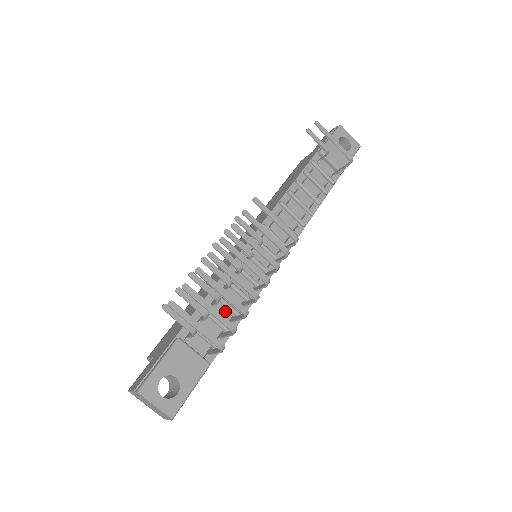
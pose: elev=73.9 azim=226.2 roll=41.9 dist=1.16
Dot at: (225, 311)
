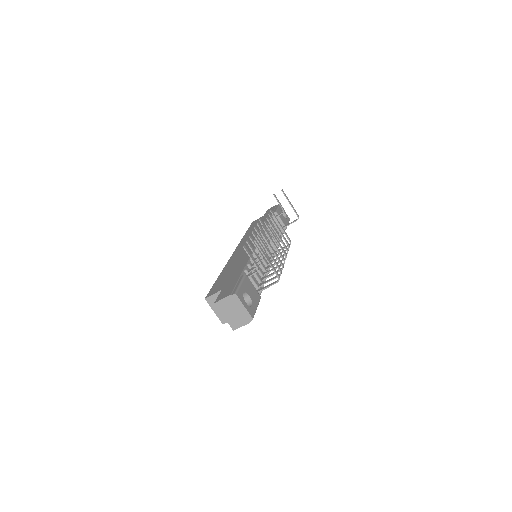
Dot at: (257, 273)
